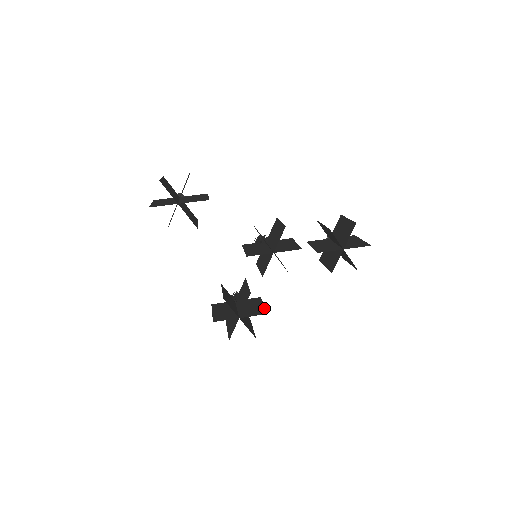
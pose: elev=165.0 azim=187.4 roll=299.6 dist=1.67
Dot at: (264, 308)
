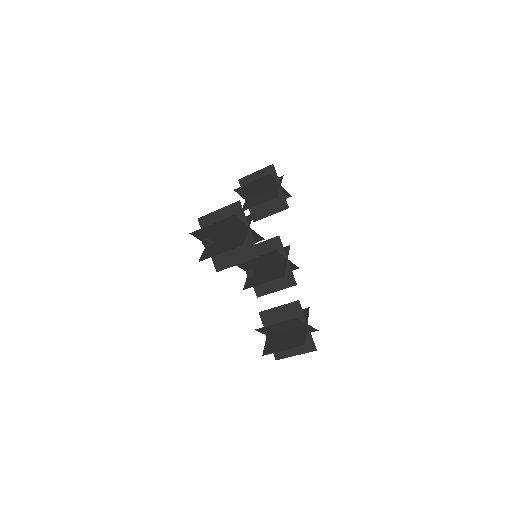
Dot at: (246, 260)
